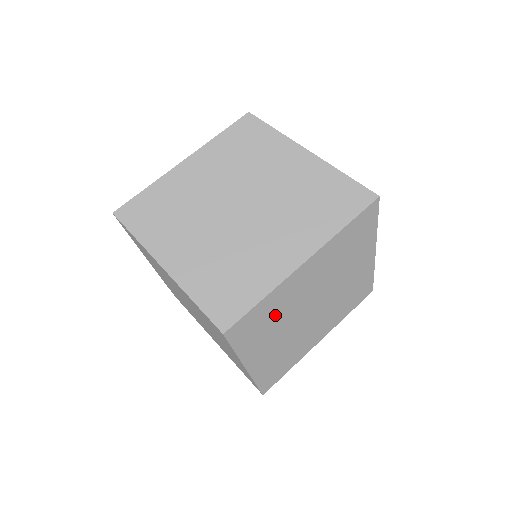
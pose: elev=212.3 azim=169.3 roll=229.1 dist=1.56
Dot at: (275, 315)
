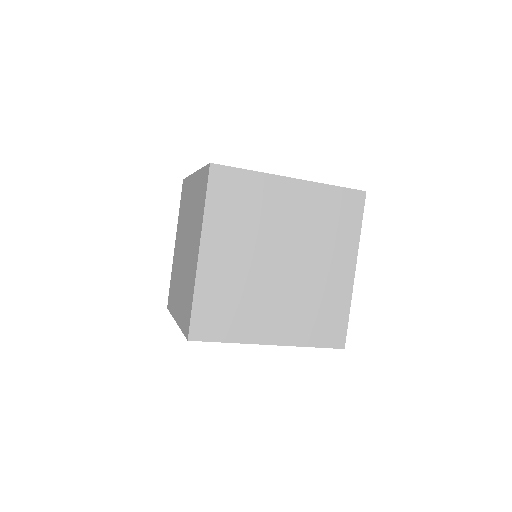
Dot at: occluded
